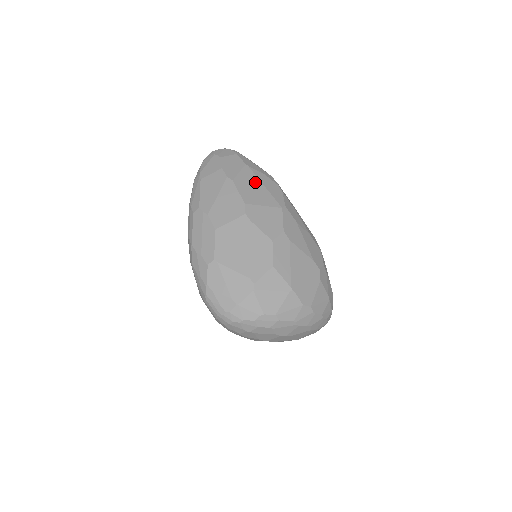
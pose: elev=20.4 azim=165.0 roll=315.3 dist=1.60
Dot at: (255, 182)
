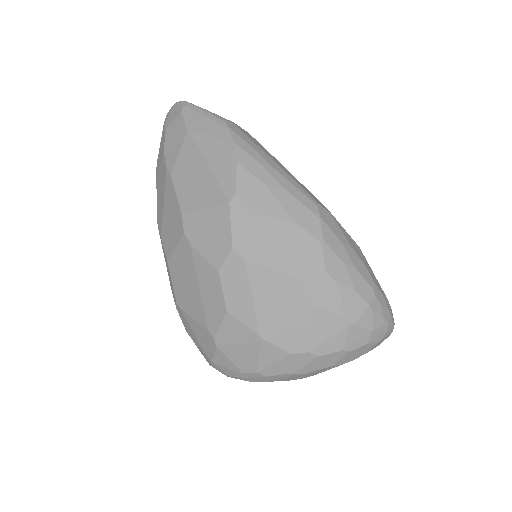
Dot at: (197, 163)
